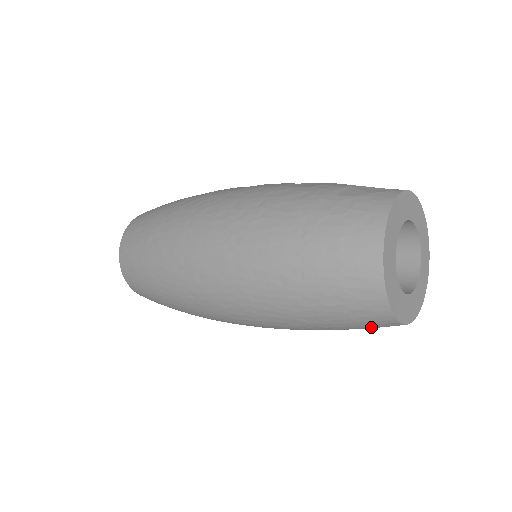
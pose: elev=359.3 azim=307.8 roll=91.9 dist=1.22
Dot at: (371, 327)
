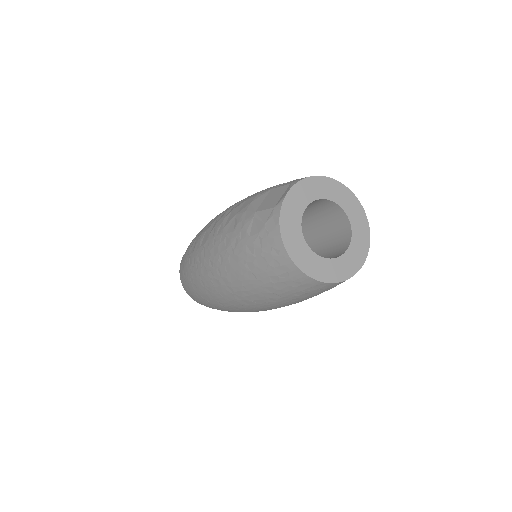
Dot at: occluded
